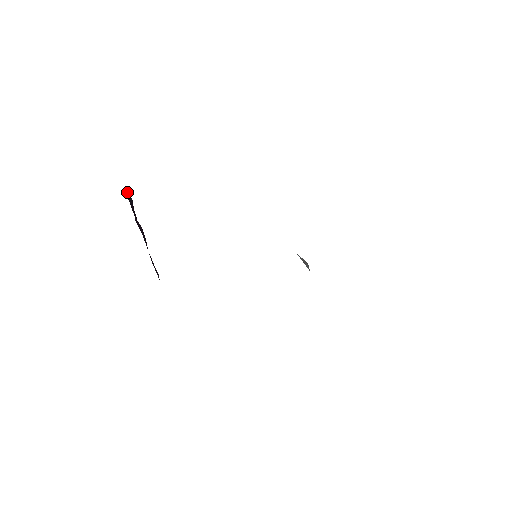
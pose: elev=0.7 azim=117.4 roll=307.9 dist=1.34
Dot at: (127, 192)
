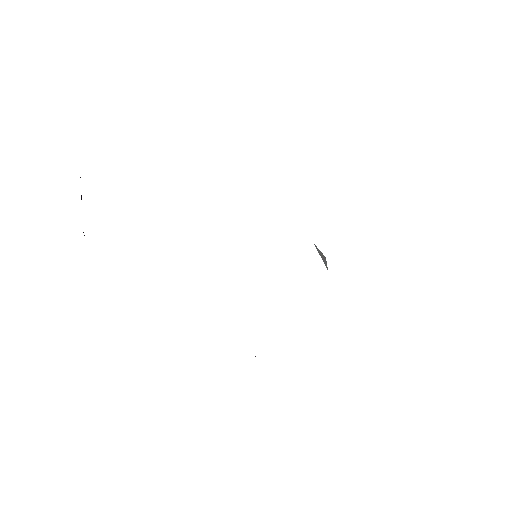
Dot at: occluded
